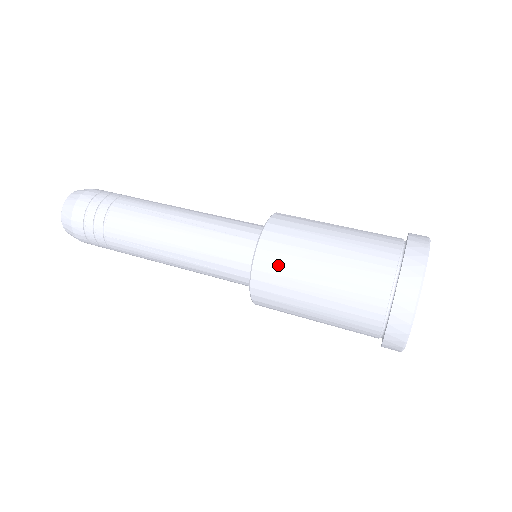
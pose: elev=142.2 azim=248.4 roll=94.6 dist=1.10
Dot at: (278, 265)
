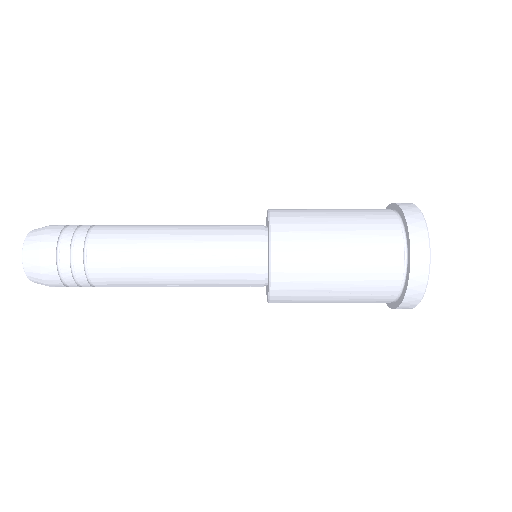
Dot at: (295, 224)
